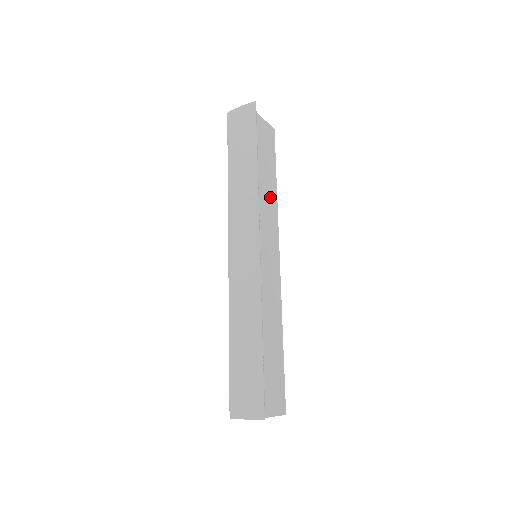
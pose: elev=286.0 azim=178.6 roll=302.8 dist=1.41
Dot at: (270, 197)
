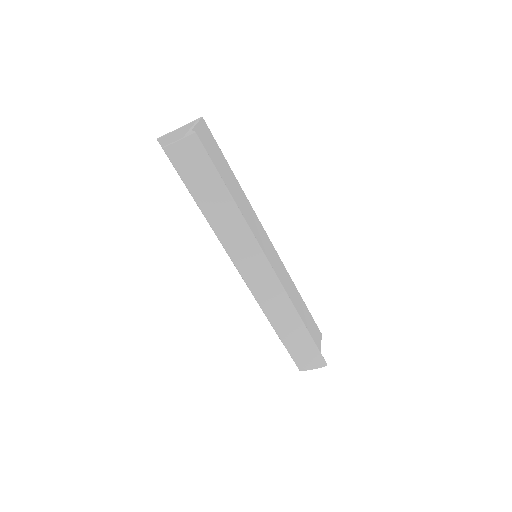
Dot at: (242, 200)
